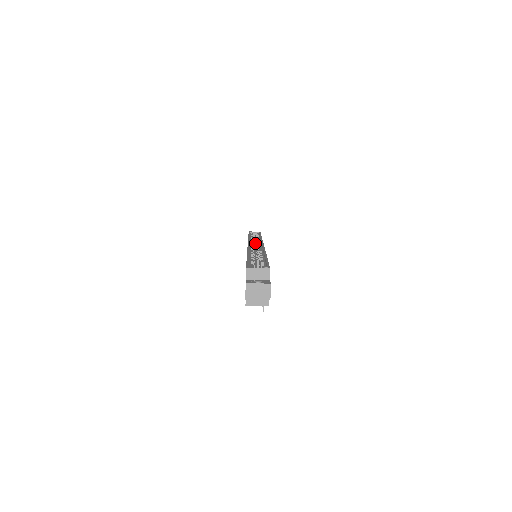
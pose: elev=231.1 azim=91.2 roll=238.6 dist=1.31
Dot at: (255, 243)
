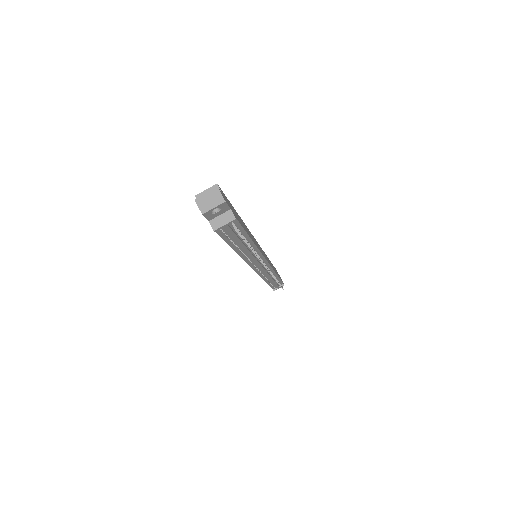
Dot at: occluded
